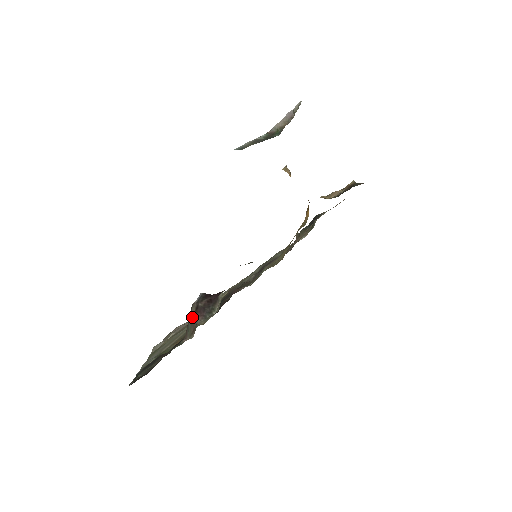
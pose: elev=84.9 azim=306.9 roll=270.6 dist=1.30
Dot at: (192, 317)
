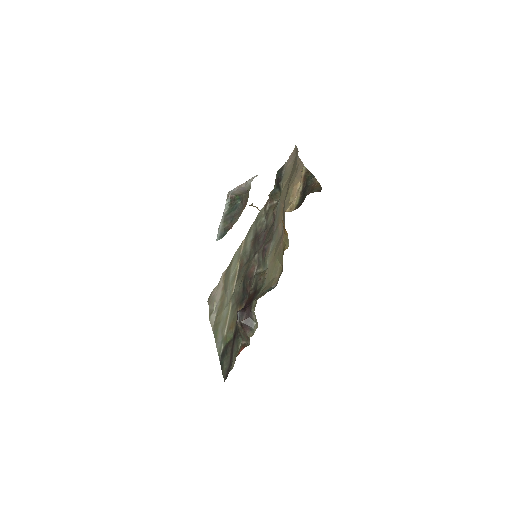
Dot at: (241, 331)
